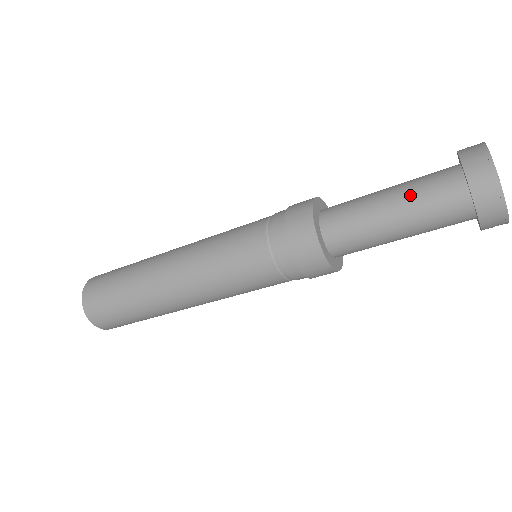
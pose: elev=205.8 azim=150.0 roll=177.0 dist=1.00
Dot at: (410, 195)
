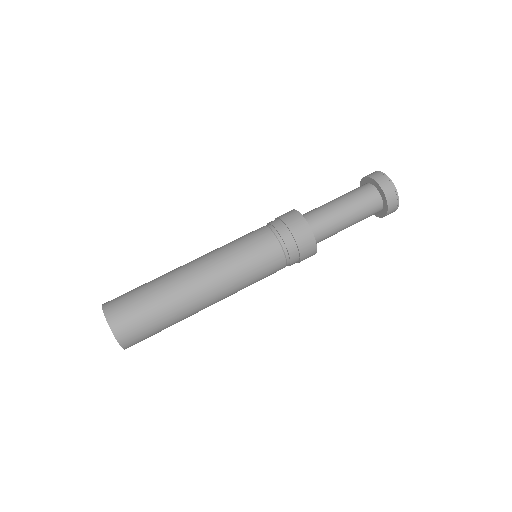
Dot at: (349, 197)
